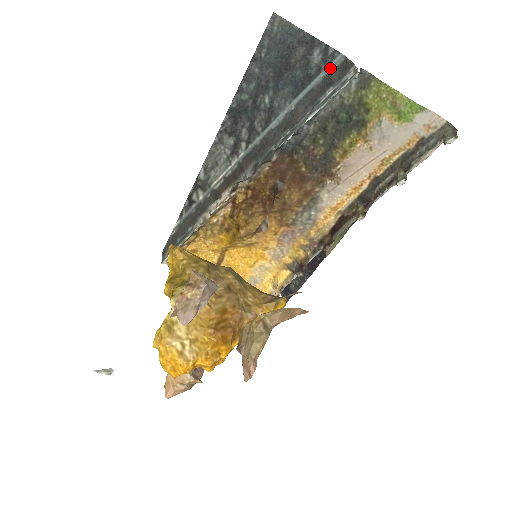
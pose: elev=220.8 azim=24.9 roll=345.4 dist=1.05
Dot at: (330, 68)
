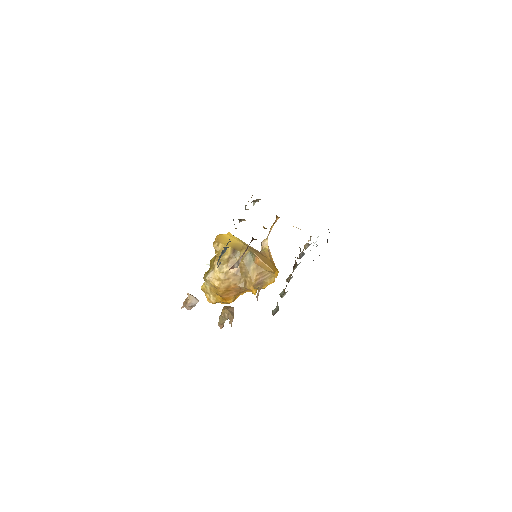
Dot at: occluded
